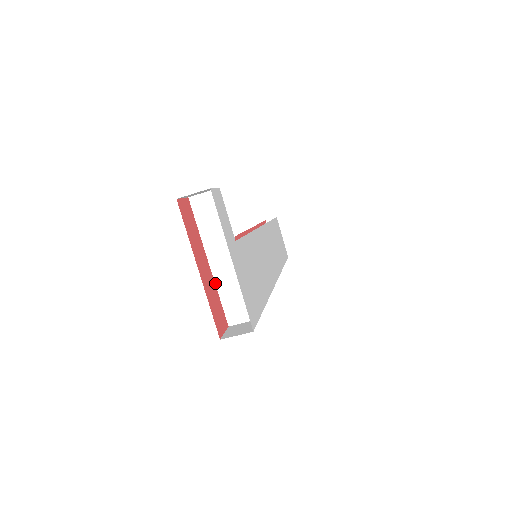
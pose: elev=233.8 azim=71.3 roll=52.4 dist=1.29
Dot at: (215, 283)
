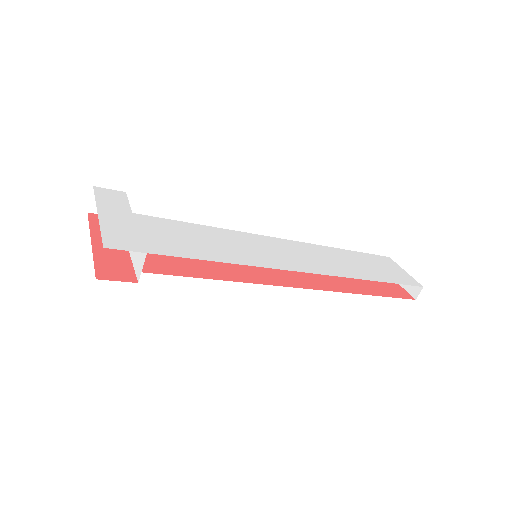
Dot at: (131, 257)
